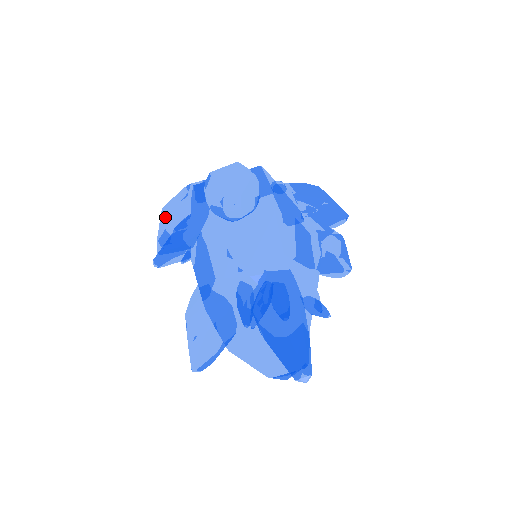
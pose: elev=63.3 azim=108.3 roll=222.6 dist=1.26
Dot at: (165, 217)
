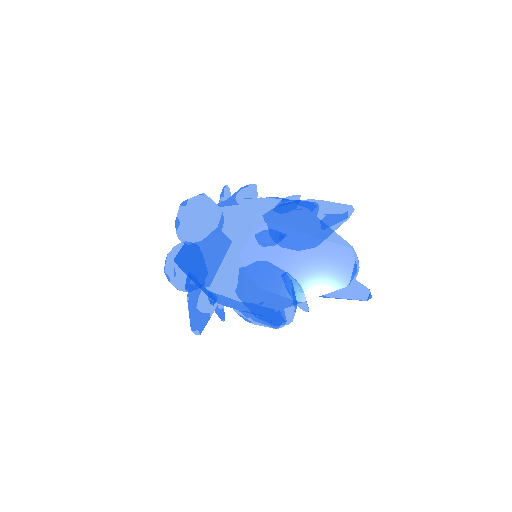
Dot at: (170, 265)
